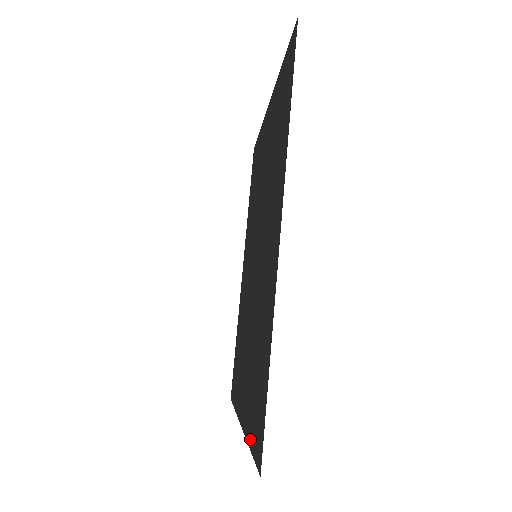
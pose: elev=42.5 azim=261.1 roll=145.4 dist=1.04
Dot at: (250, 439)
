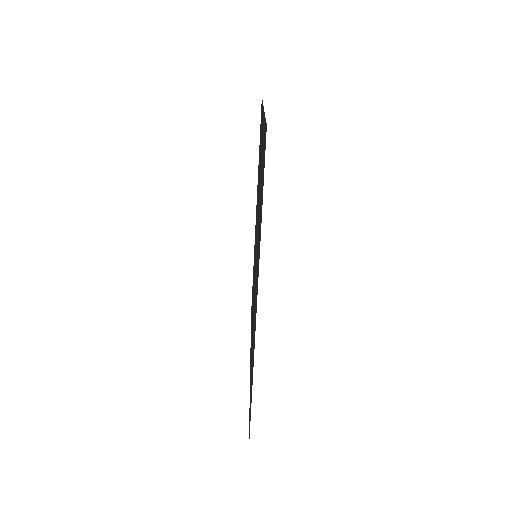
Dot at: occluded
